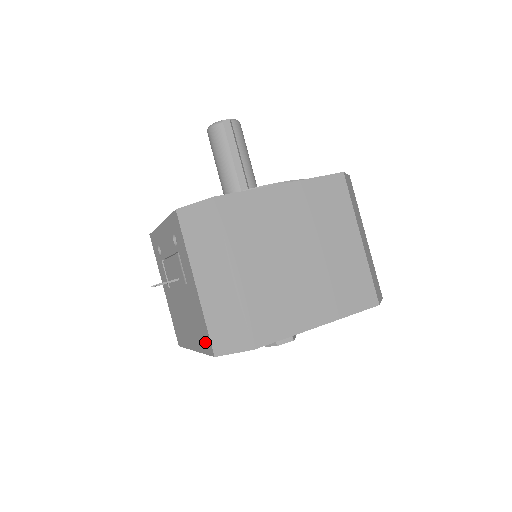
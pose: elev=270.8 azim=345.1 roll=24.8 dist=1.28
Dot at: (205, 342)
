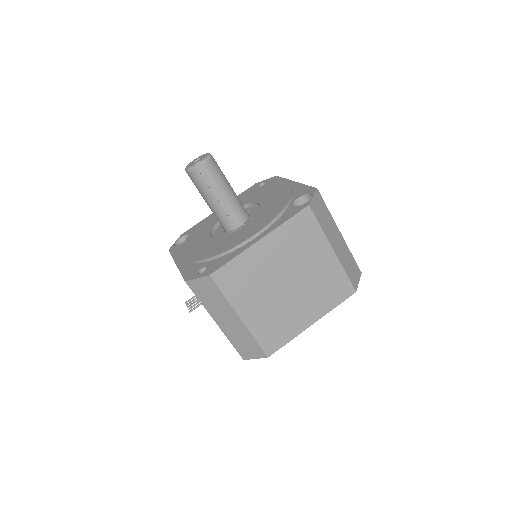
Dot at: occluded
